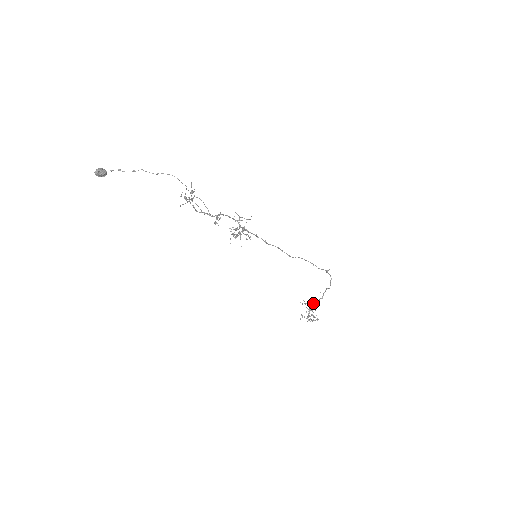
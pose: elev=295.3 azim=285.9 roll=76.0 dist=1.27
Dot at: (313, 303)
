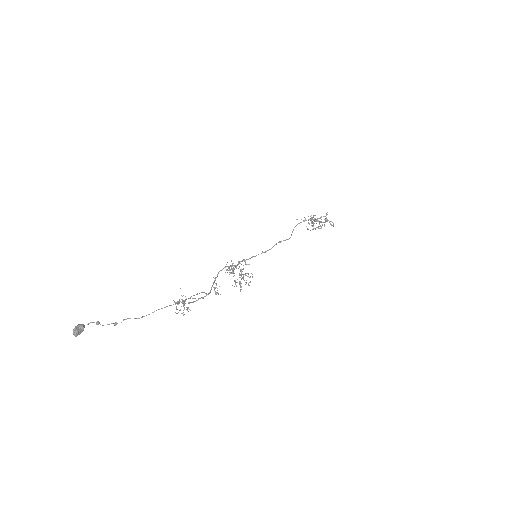
Dot at: (315, 221)
